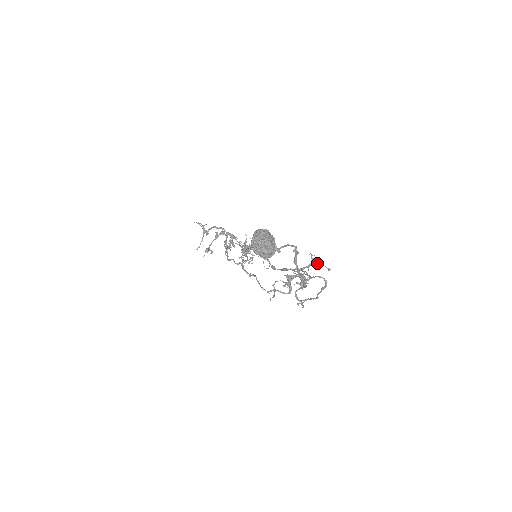
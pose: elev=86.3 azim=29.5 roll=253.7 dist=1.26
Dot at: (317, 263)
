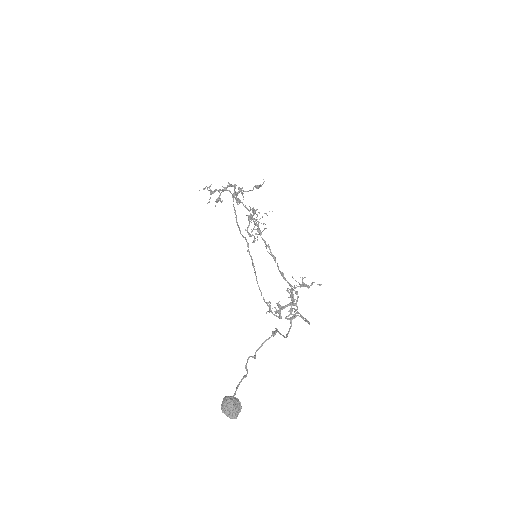
Dot at: (307, 287)
